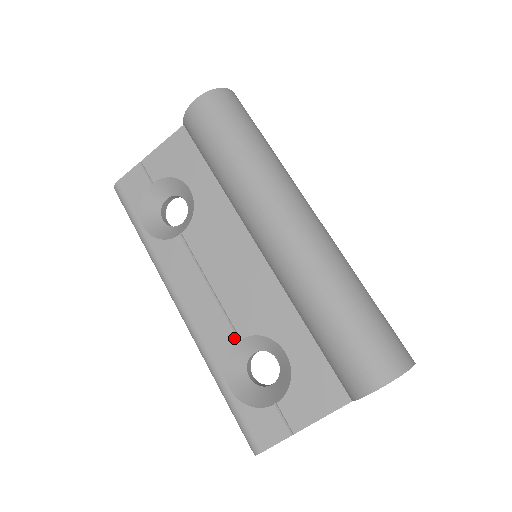
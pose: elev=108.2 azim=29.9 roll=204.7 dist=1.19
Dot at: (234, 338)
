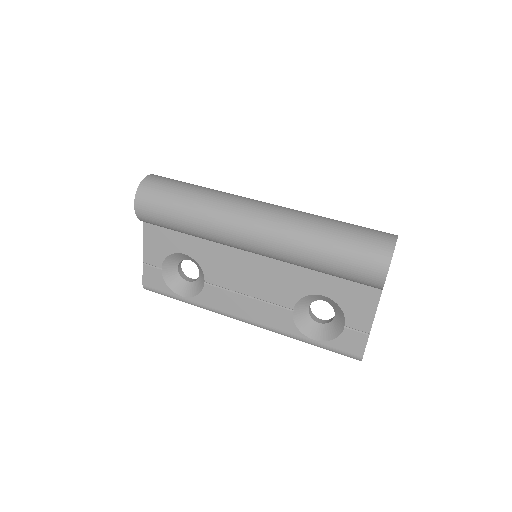
Dot at: (289, 312)
